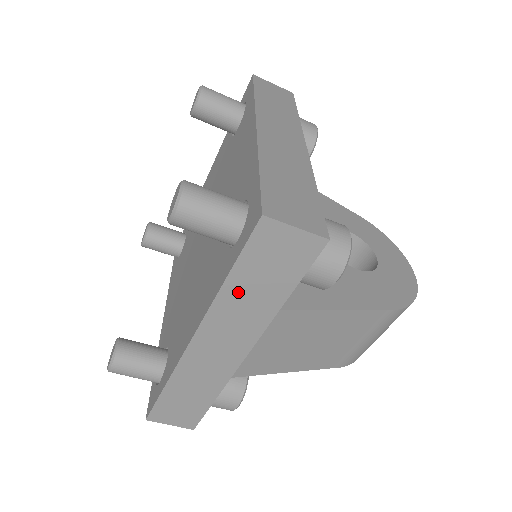
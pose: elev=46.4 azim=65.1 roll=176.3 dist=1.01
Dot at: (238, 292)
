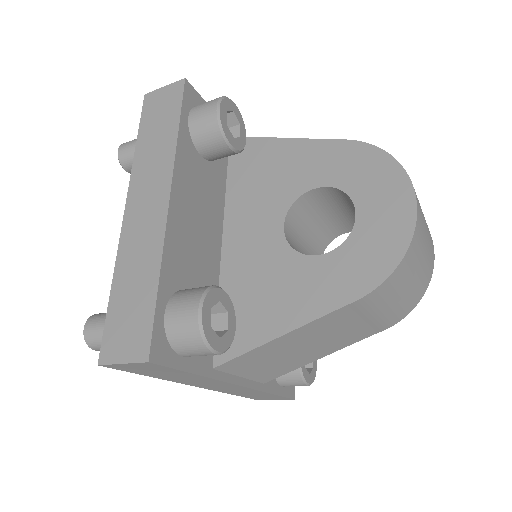
Dot at: (168, 377)
